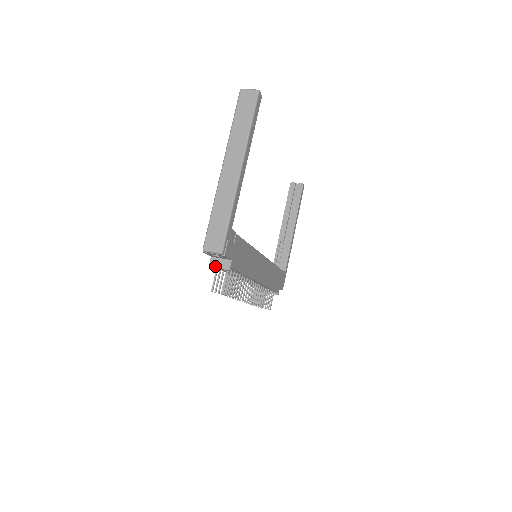
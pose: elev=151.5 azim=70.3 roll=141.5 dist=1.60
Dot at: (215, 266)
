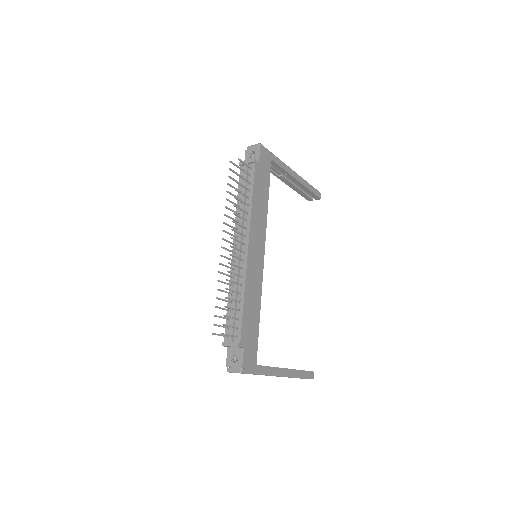
Dot at: occluded
